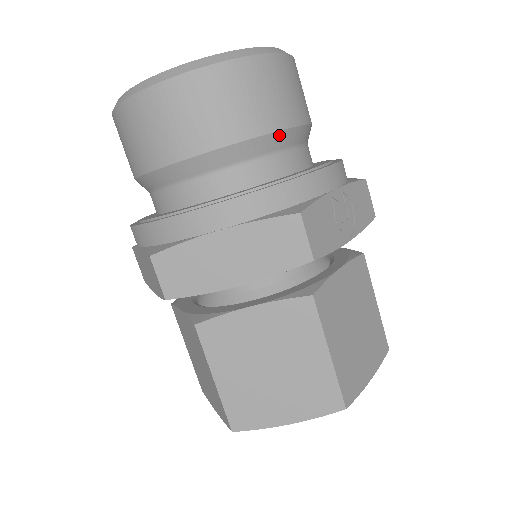
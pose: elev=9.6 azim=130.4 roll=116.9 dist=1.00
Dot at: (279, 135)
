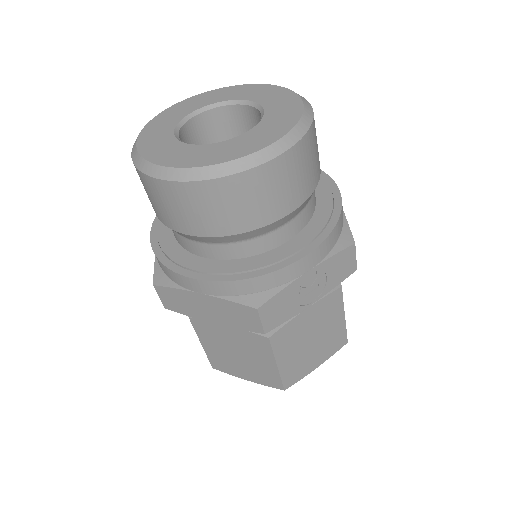
Dot at: (263, 228)
